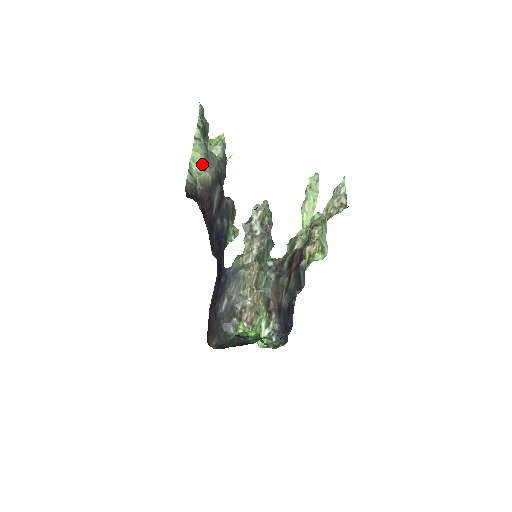
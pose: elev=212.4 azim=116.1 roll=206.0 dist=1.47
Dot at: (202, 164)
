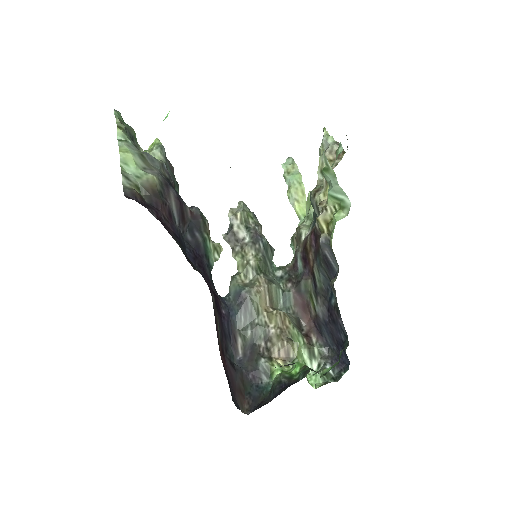
Dot at: (139, 166)
